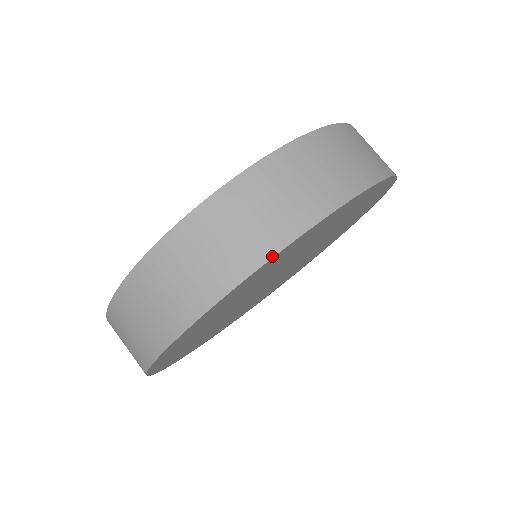
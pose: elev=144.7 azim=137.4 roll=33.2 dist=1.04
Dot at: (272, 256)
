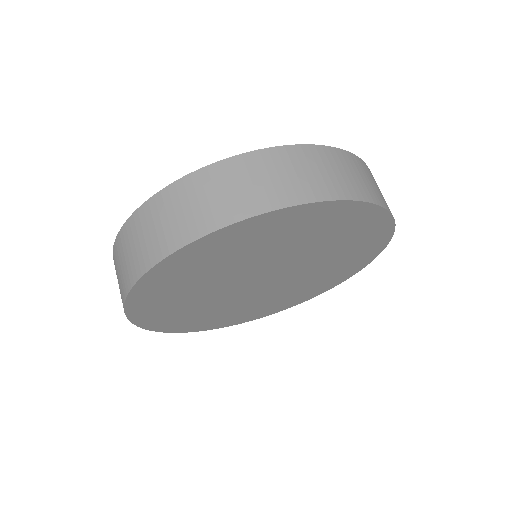
Dot at: (281, 208)
